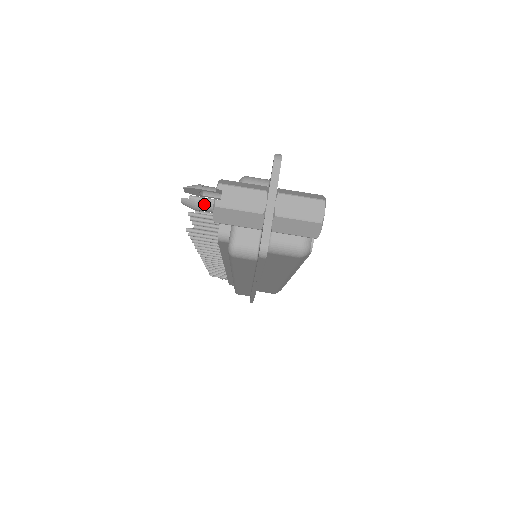
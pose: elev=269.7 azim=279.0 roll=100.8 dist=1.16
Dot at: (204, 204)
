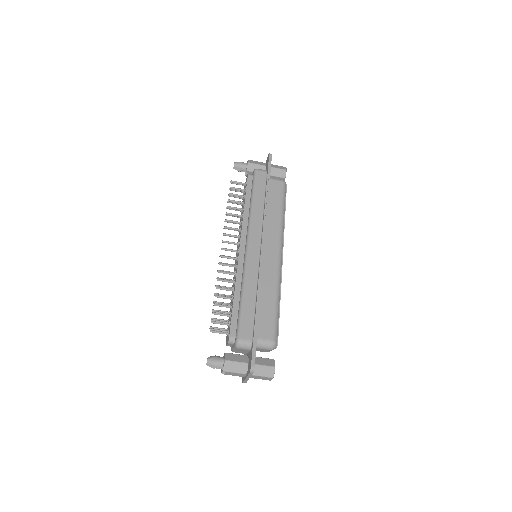
Dot at: (217, 368)
